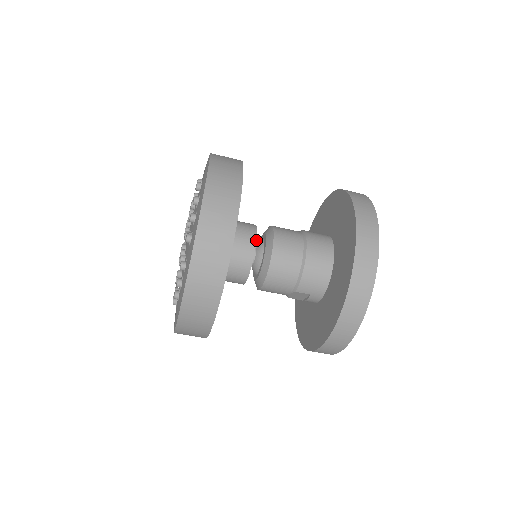
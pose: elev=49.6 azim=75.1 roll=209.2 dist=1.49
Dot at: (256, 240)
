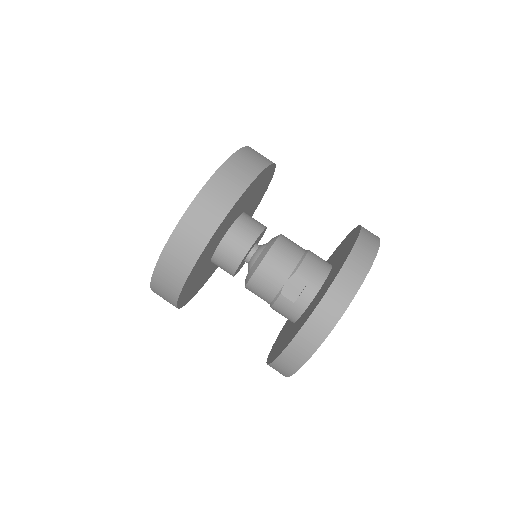
Dot at: occluded
